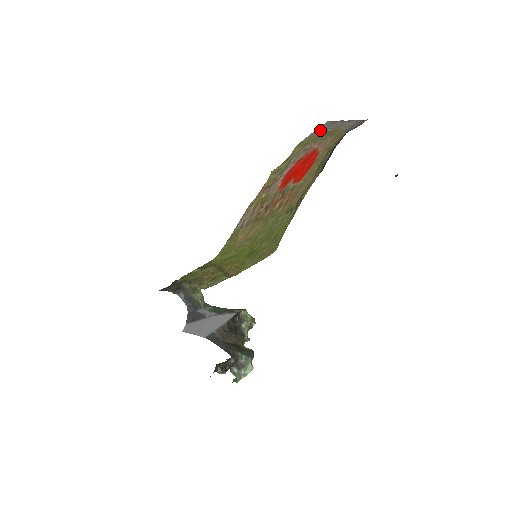
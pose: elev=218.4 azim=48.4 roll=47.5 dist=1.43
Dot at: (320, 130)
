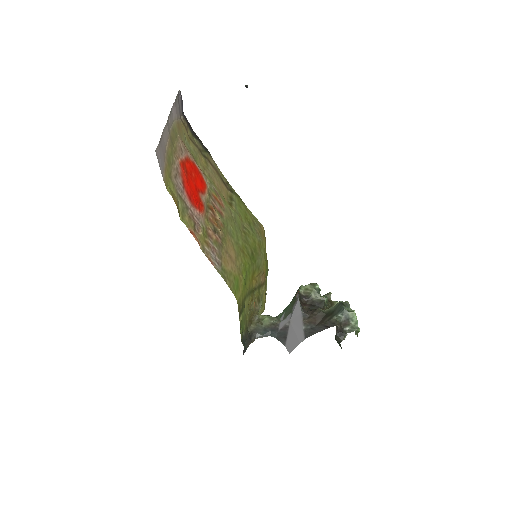
Dot at: (162, 158)
